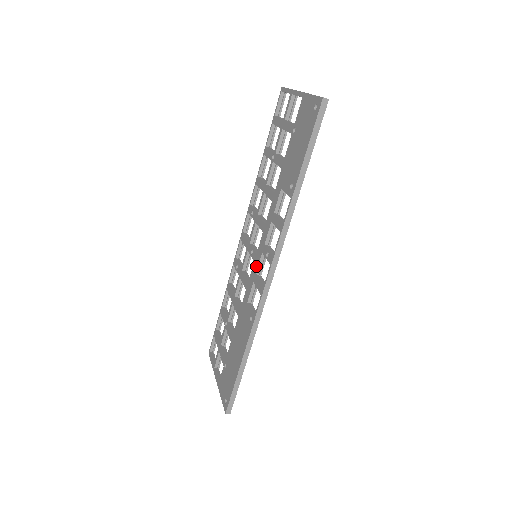
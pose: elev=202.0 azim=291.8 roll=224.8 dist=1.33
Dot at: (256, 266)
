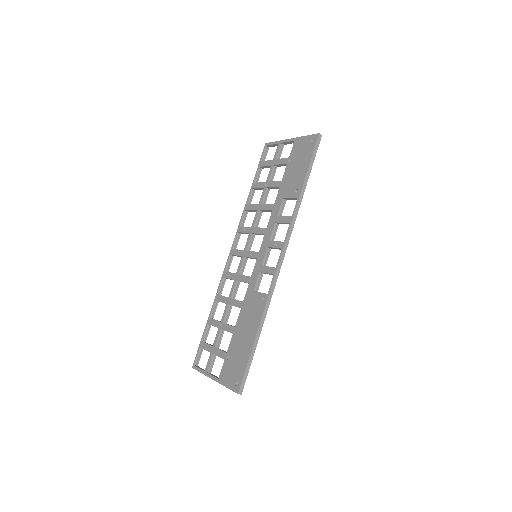
Dot at: (261, 259)
